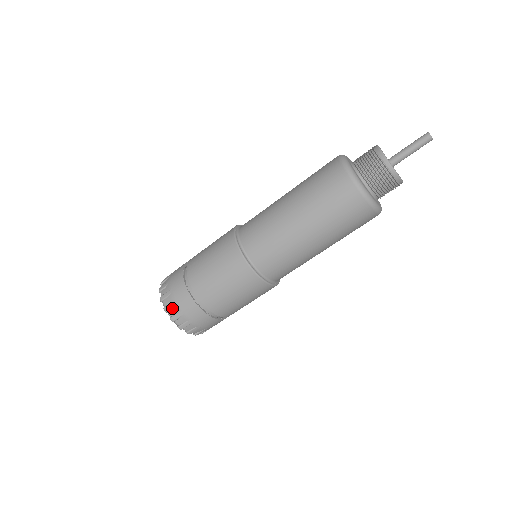
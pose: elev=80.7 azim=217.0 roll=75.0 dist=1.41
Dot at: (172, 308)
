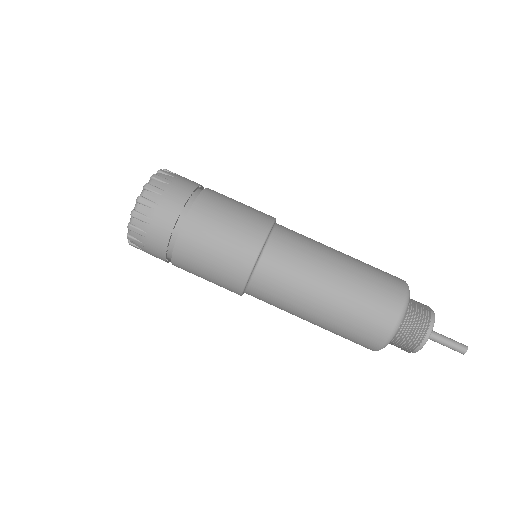
Dot at: (147, 206)
